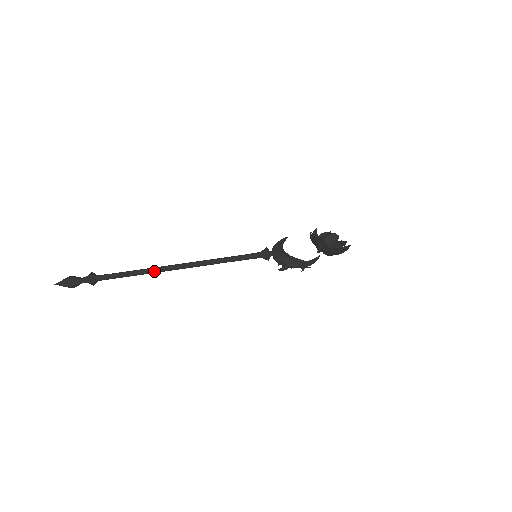
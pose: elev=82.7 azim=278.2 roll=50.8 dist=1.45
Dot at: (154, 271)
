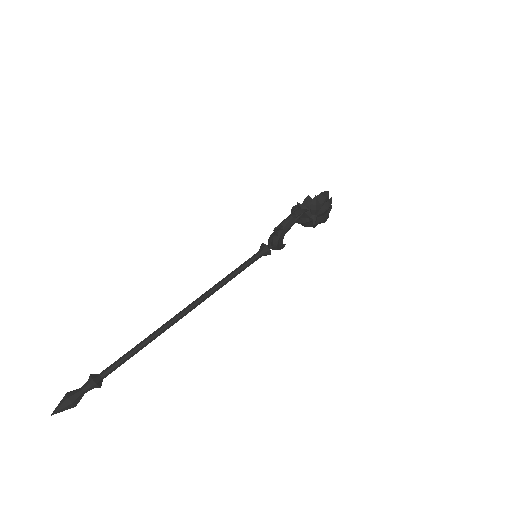
Dot at: (160, 328)
